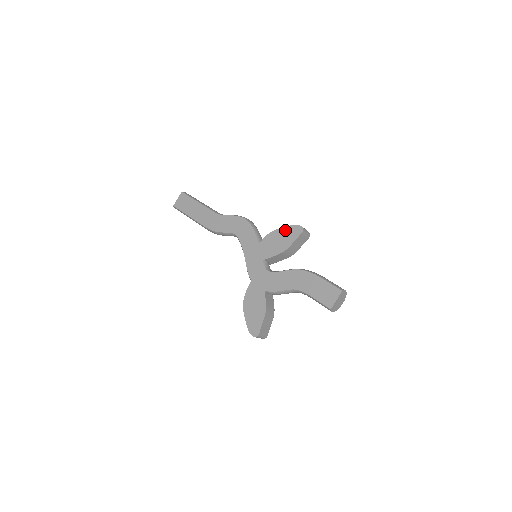
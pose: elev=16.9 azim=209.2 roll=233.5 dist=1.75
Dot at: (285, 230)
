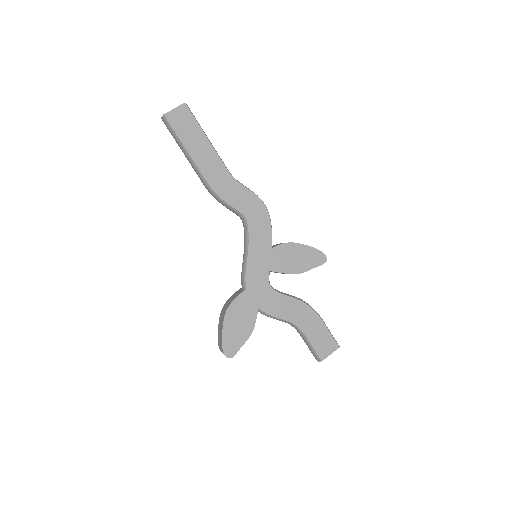
Dot at: (308, 250)
